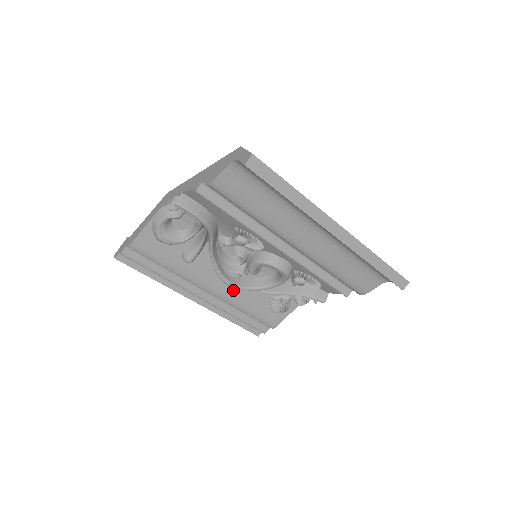
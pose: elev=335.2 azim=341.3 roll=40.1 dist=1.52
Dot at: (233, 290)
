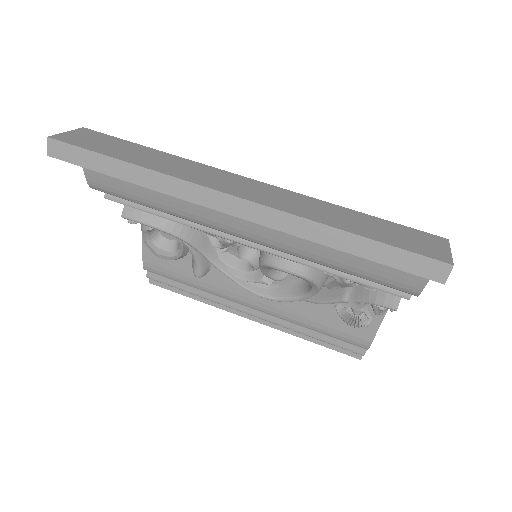
Dot at: (277, 302)
